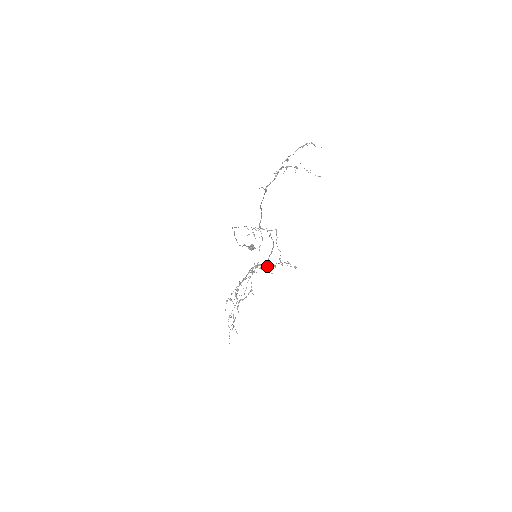
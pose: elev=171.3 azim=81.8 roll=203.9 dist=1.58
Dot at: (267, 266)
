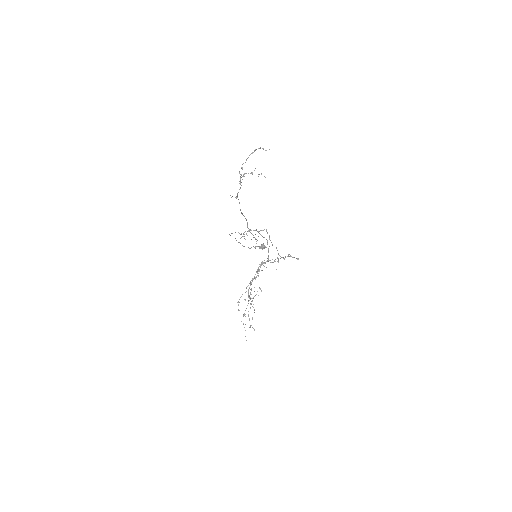
Dot at: occluded
